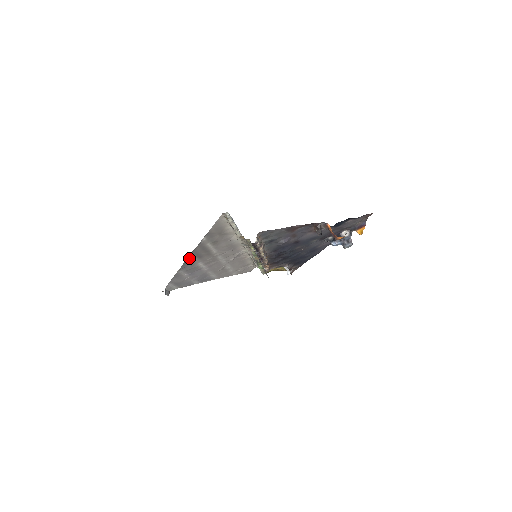
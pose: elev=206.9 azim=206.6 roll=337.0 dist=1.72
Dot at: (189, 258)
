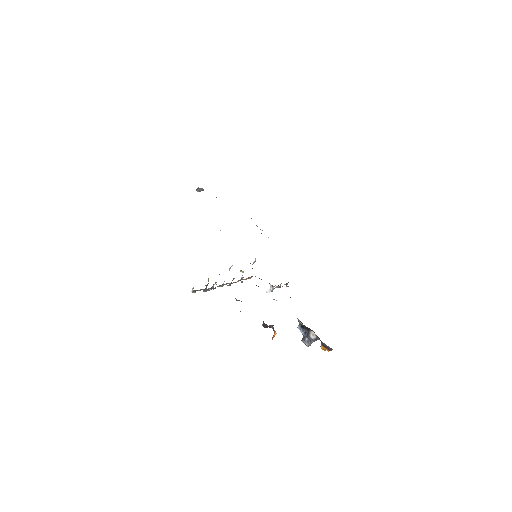
Dot at: occluded
